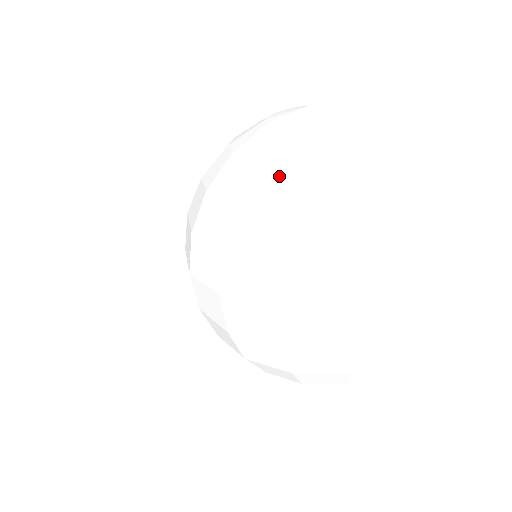
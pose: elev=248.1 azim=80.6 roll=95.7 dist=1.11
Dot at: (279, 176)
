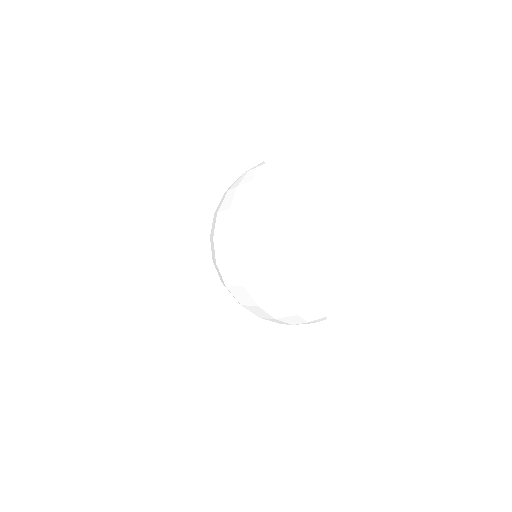
Dot at: (251, 189)
